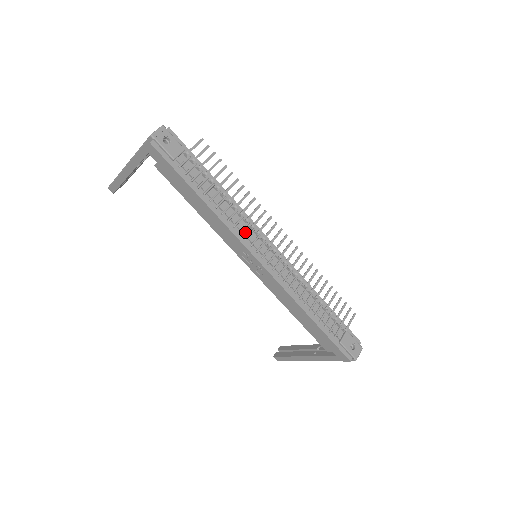
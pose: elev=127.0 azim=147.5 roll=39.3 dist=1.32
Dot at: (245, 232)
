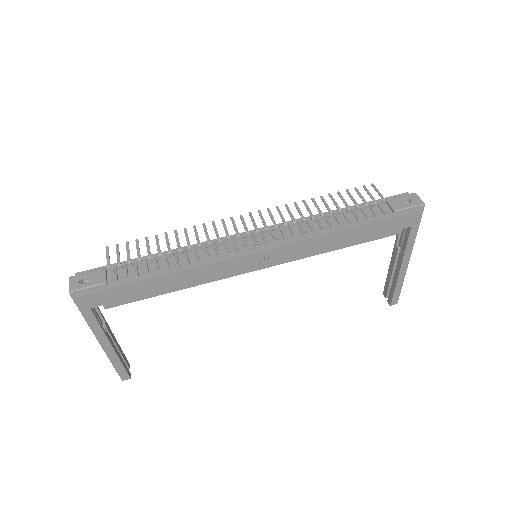
Dot at: (221, 251)
